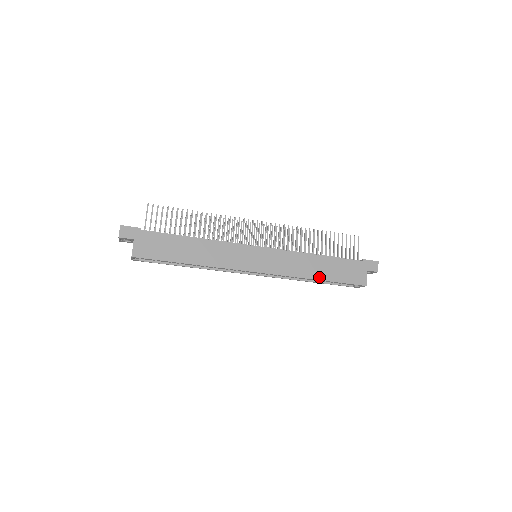
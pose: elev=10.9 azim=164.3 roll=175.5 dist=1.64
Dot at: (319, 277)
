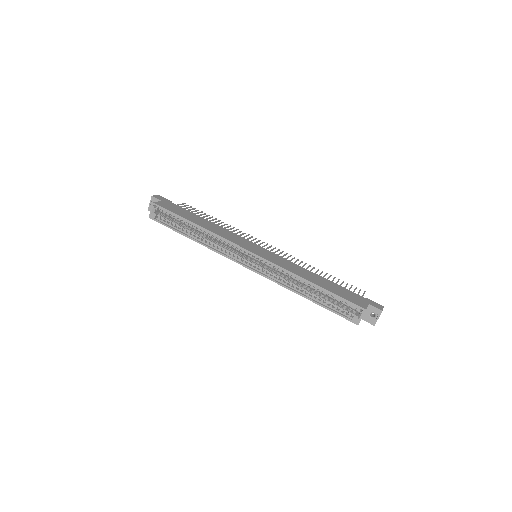
Dot at: (314, 282)
